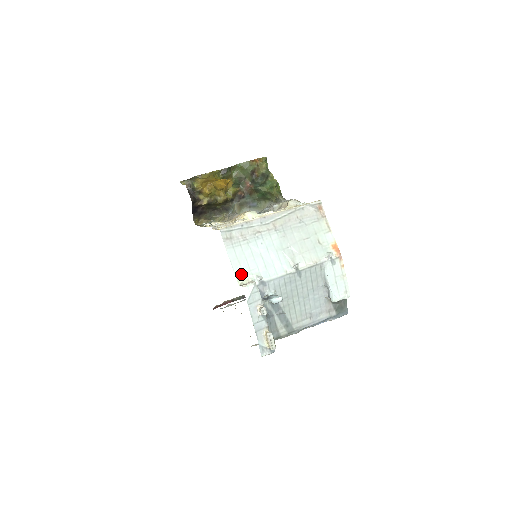
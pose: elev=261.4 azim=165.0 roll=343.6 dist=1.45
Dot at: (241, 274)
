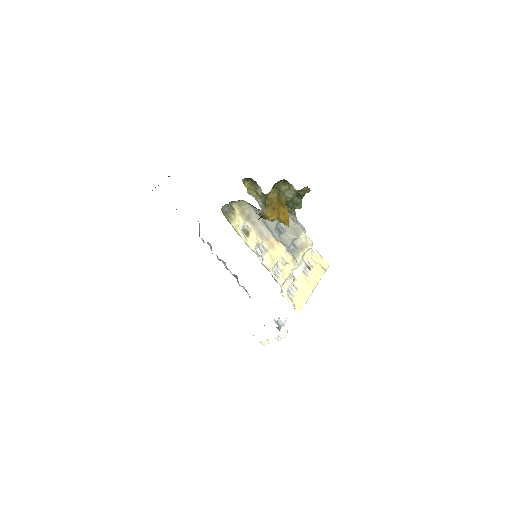
Dot at: occluded
